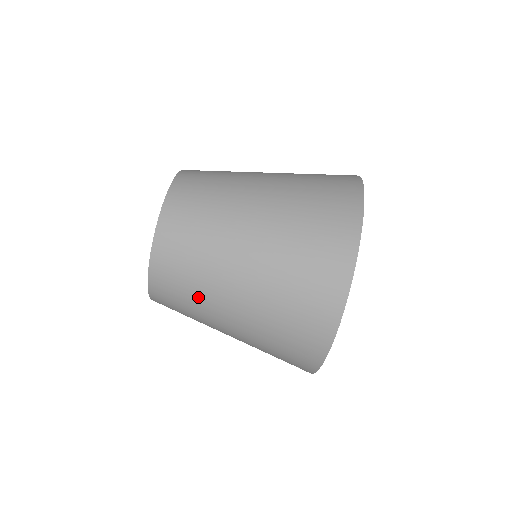
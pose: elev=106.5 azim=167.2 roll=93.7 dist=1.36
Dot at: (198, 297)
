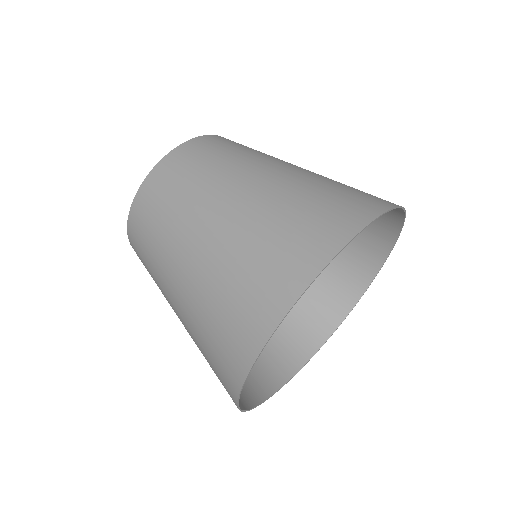
Dot at: (154, 268)
